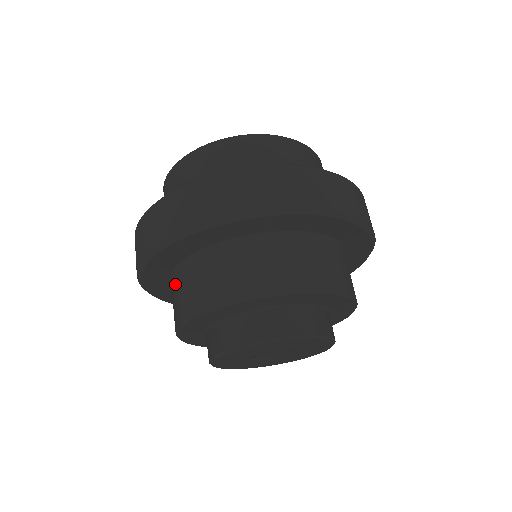
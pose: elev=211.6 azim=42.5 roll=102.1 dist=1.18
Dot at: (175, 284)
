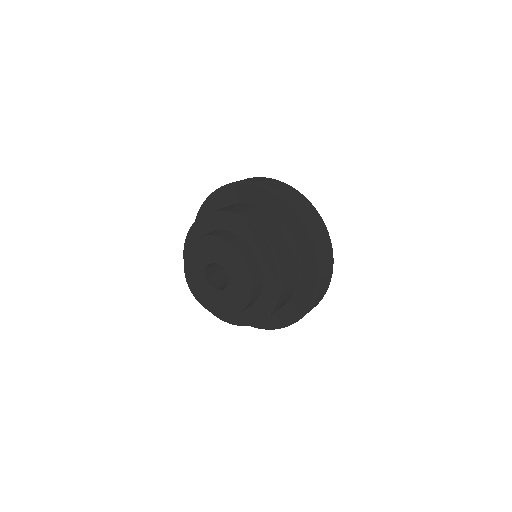
Dot at: occluded
